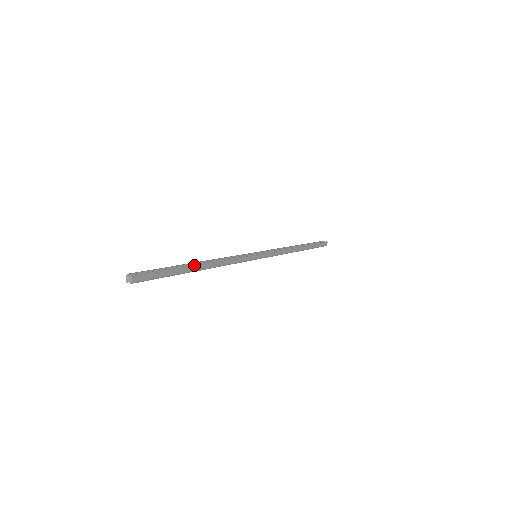
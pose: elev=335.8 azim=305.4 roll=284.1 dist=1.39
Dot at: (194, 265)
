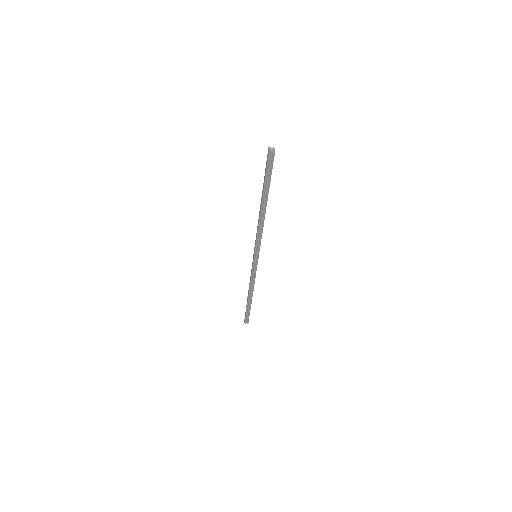
Dot at: occluded
